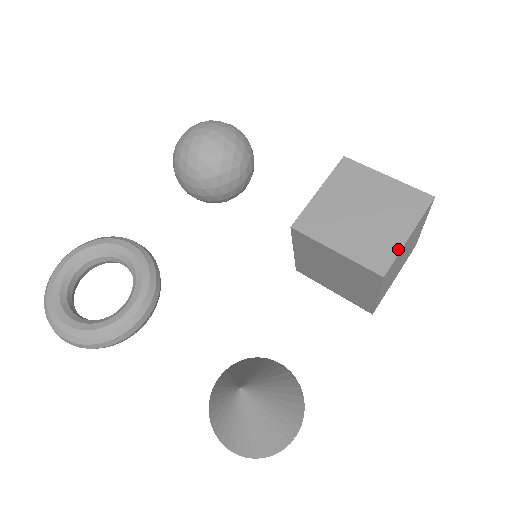
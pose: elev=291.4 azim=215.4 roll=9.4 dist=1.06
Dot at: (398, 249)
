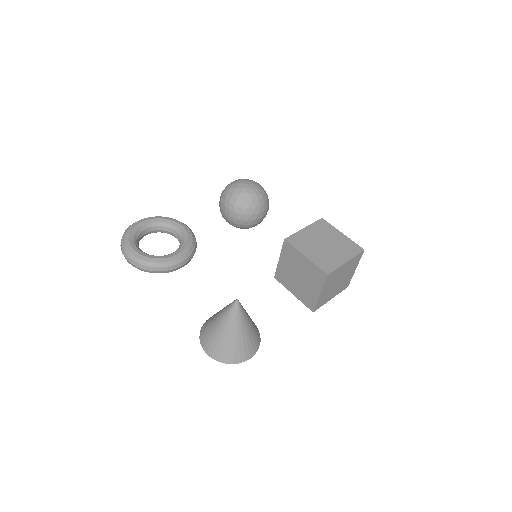
Dot at: (339, 265)
